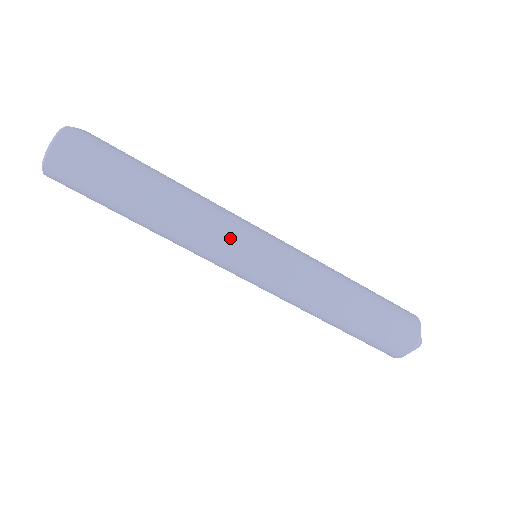
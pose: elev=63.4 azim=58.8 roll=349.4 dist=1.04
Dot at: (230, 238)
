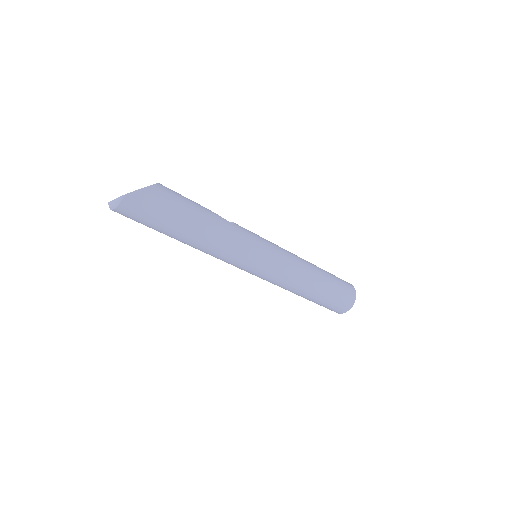
Dot at: (235, 262)
